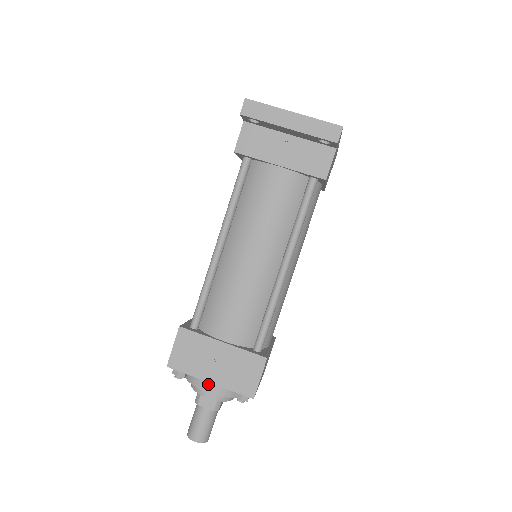
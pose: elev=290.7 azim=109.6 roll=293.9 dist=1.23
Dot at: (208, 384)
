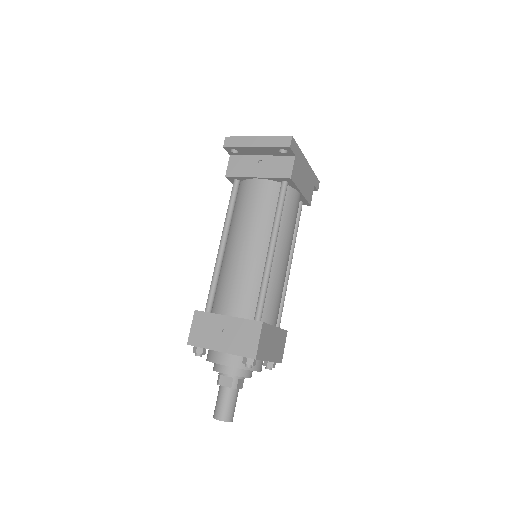
Dot at: (221, 357)
